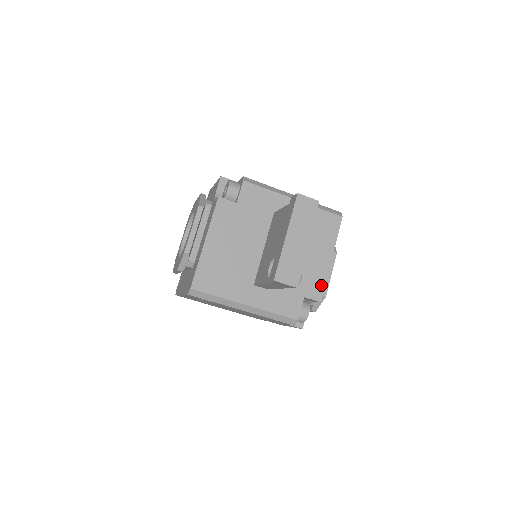
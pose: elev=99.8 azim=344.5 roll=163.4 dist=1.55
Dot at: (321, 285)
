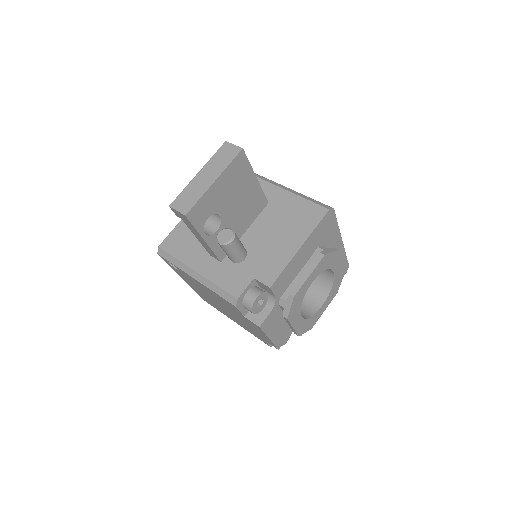
Dot at: (277, 271)
